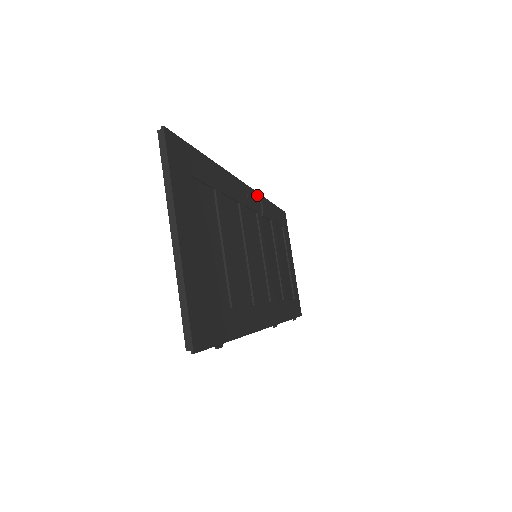
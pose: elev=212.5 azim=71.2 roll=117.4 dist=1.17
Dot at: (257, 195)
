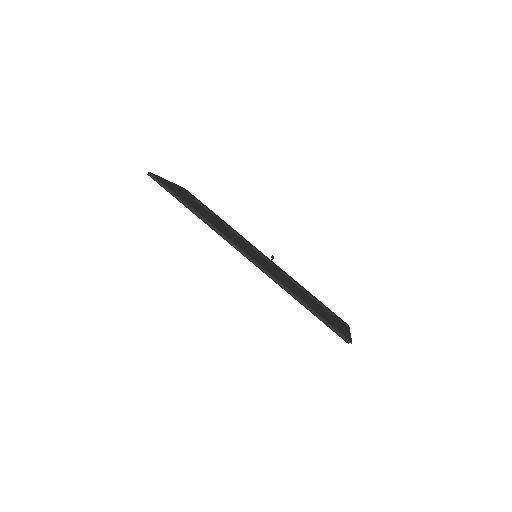
Dot at: occluded
